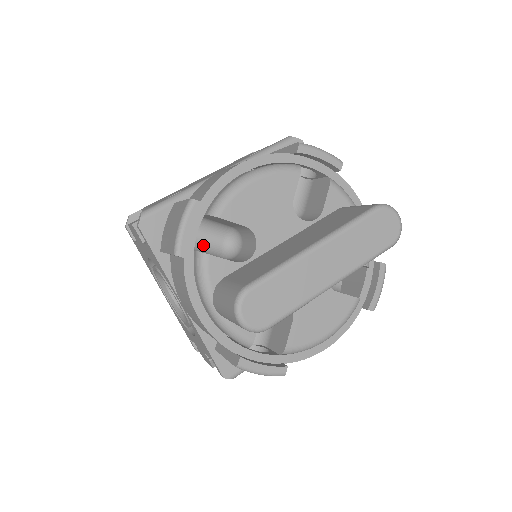
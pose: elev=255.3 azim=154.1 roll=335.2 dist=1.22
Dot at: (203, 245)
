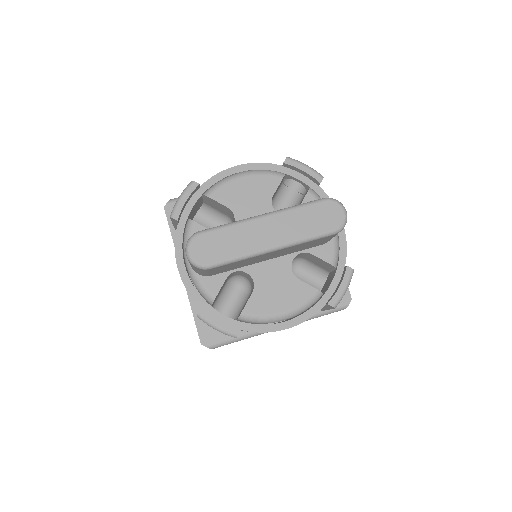
Dot at: occluded
